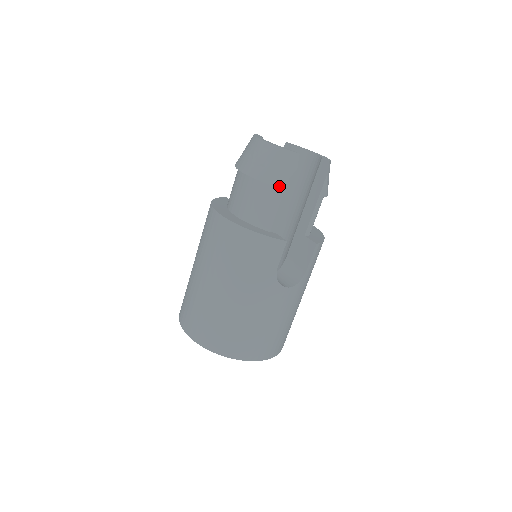
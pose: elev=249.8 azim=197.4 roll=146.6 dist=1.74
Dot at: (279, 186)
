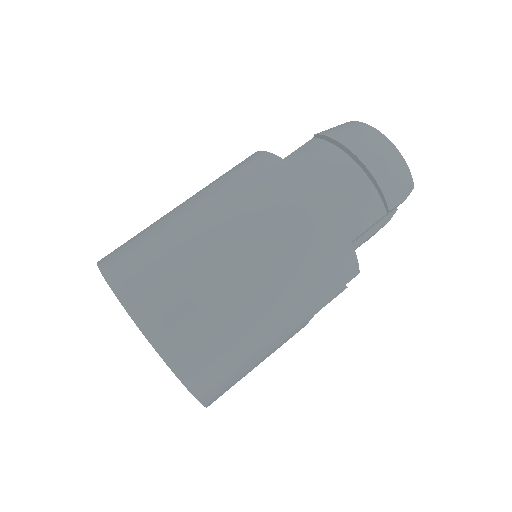
Dot at: (389, 206)
